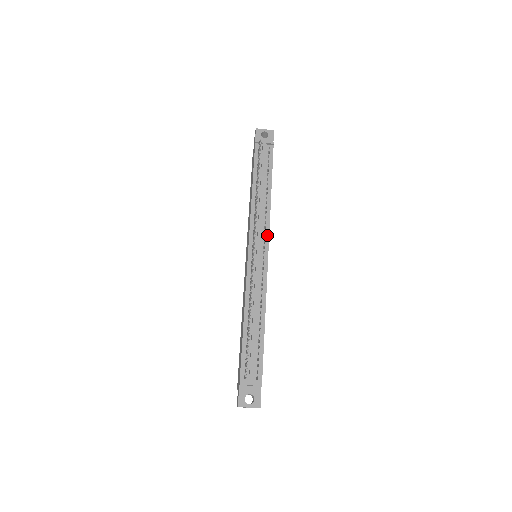
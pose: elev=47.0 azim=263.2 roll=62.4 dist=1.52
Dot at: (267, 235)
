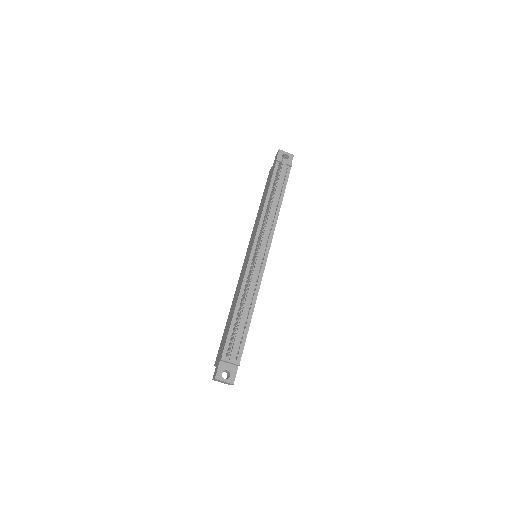
Dot at: (270, 240)
